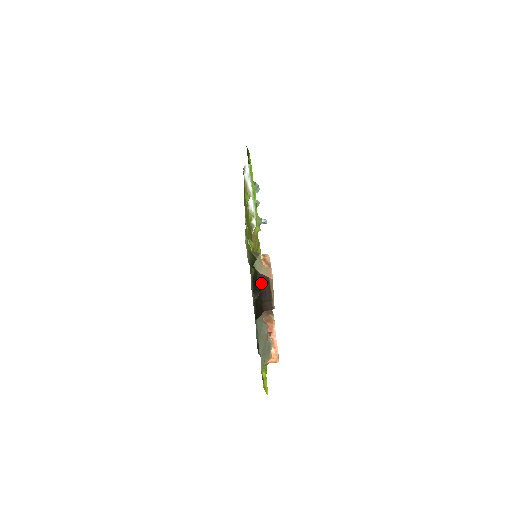
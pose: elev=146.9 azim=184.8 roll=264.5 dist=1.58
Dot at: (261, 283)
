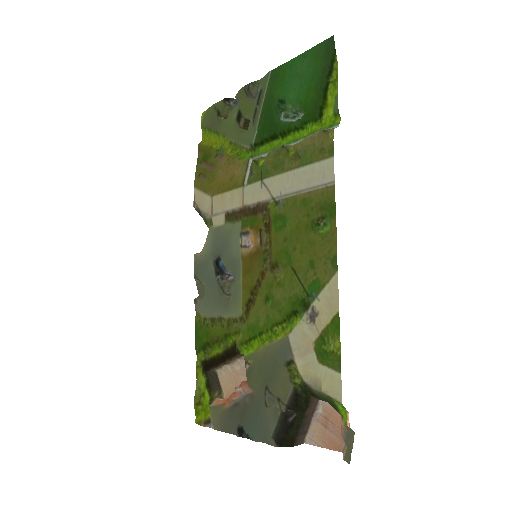
Dot at: (308, 414)
